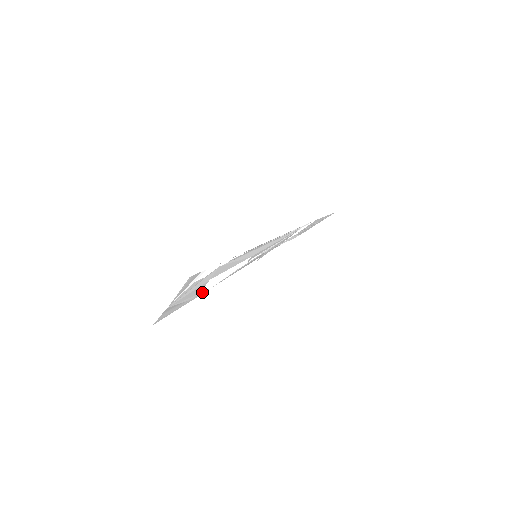
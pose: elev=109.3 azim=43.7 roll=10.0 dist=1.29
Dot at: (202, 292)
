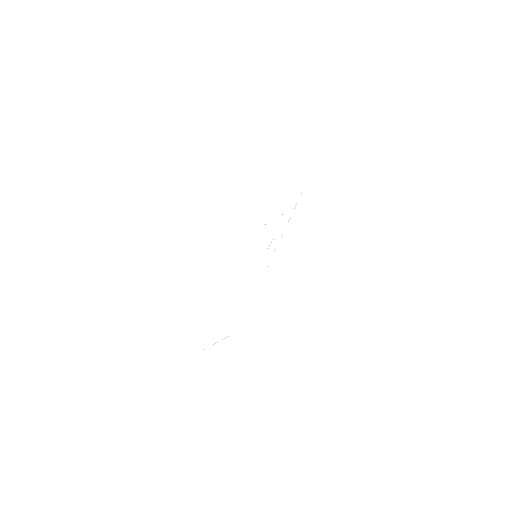
Dot at: occluded
